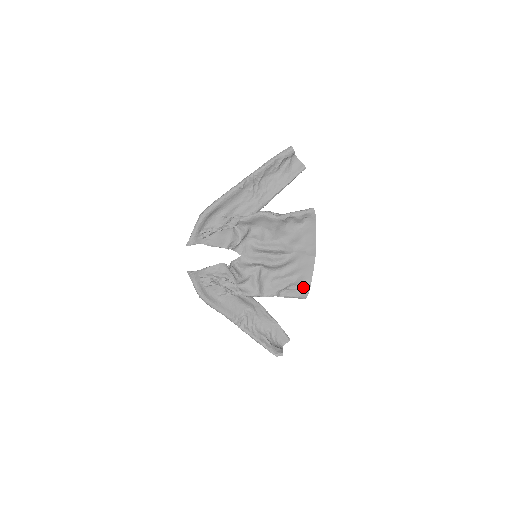
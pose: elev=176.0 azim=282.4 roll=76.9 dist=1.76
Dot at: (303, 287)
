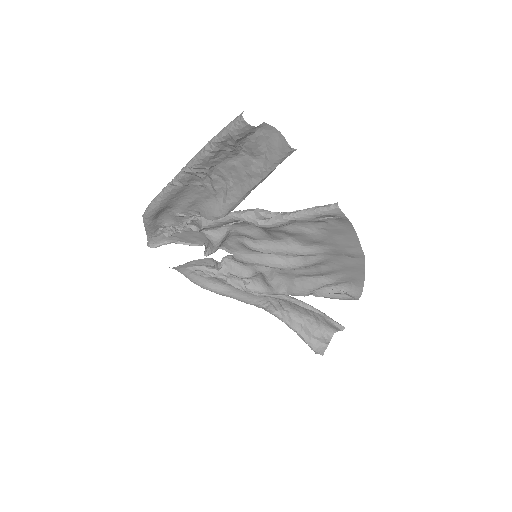
Dot at: (350, 288)
